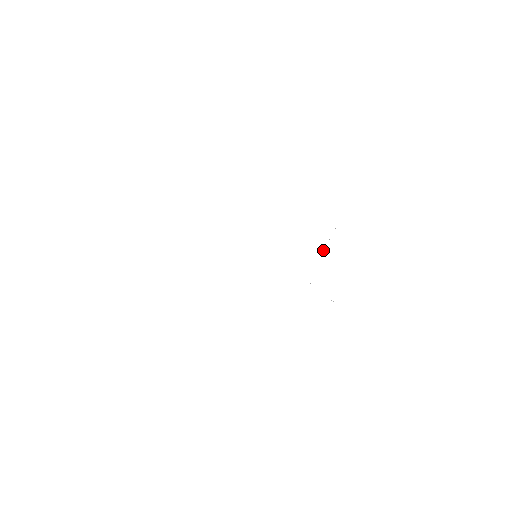
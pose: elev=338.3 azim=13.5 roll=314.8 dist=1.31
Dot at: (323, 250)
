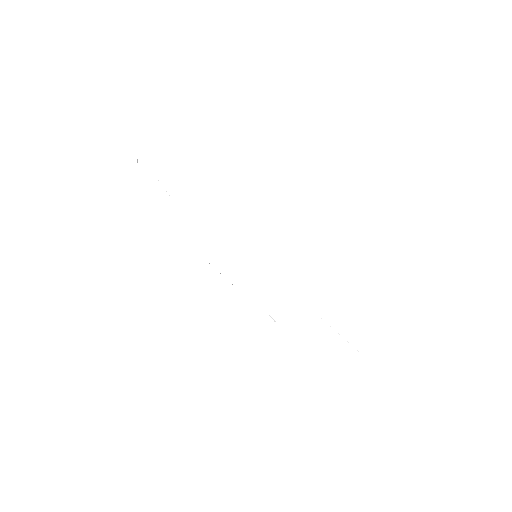
Dot at: occluded
